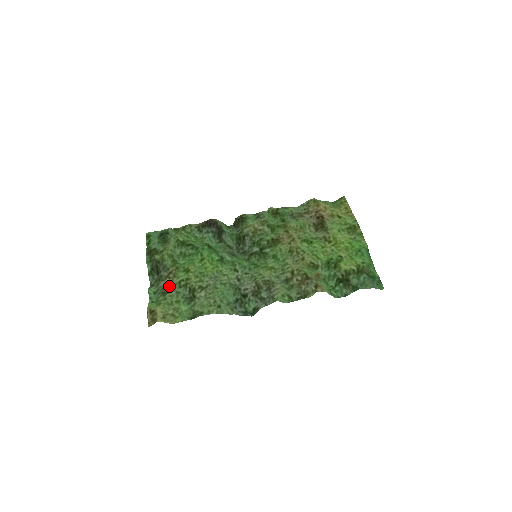
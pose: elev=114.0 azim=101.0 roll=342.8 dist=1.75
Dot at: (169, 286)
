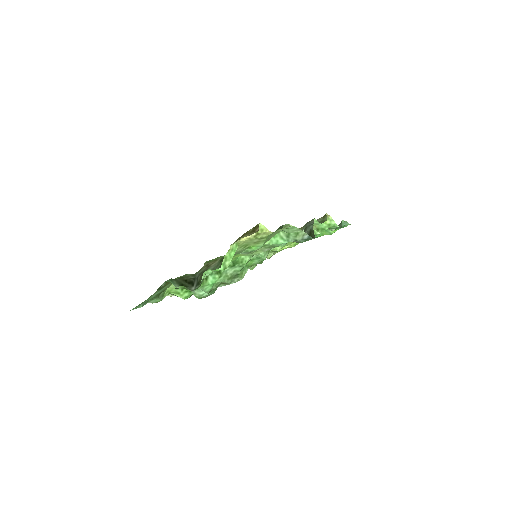
Dot at: occluded
